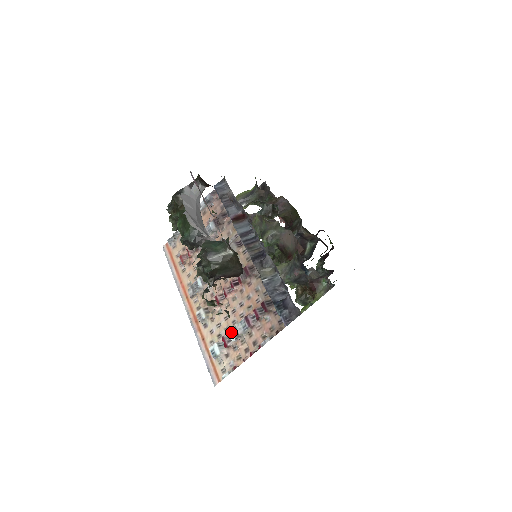
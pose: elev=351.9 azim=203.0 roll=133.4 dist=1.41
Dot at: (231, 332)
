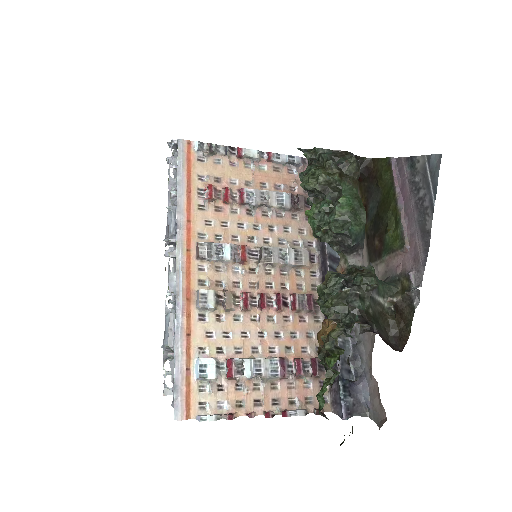
Dot at: (249, 362)
